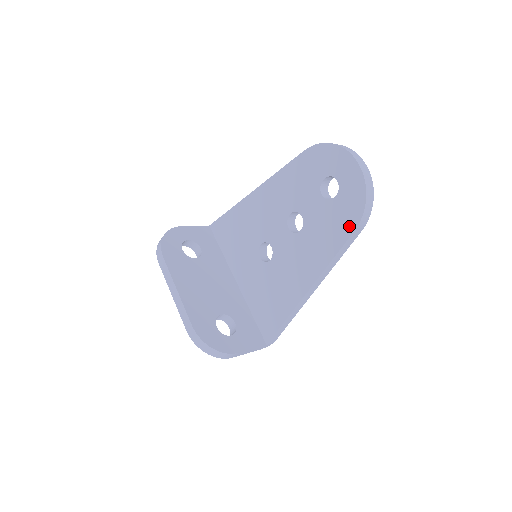
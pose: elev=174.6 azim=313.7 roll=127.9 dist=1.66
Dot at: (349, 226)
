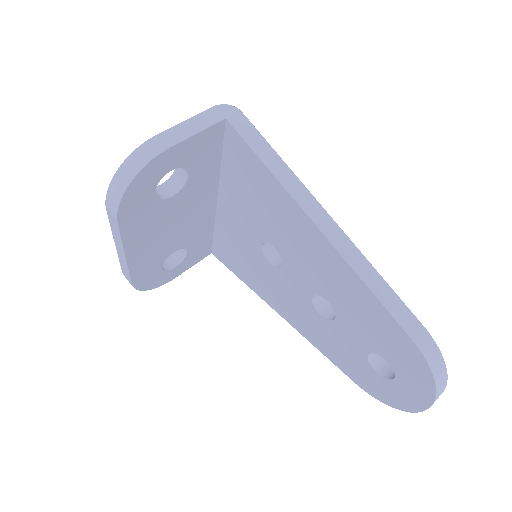
Dot at: (356, 379)
